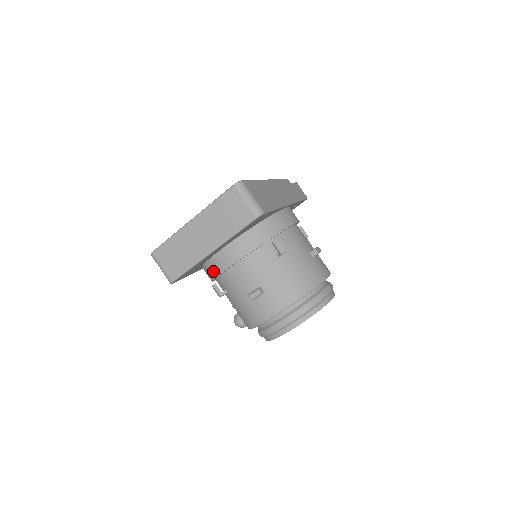
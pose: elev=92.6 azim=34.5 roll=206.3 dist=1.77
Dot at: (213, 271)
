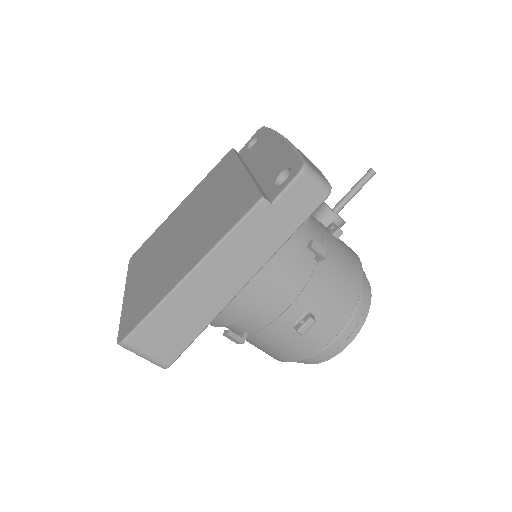
Dot at: occluded
